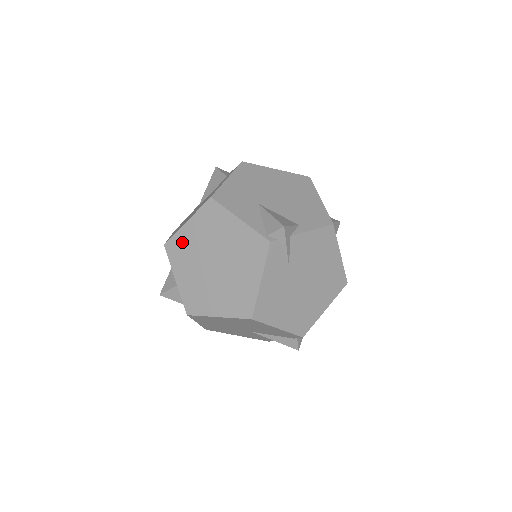
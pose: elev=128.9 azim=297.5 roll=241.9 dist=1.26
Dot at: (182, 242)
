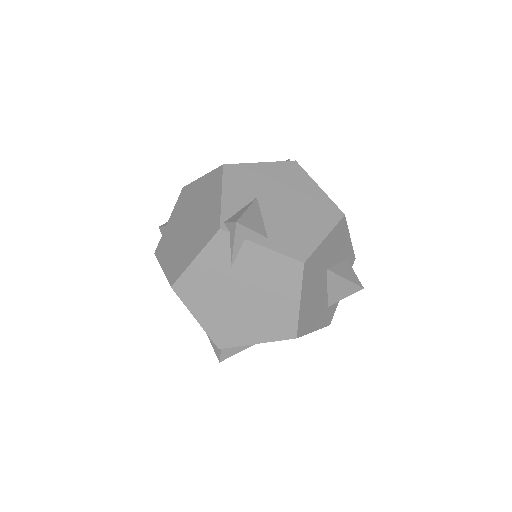
Dot at: (190, 192)
